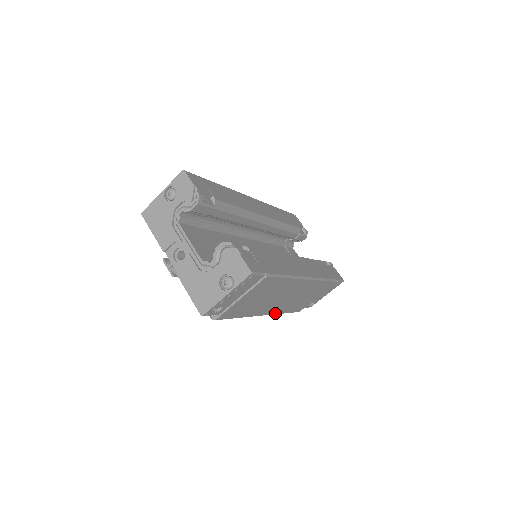
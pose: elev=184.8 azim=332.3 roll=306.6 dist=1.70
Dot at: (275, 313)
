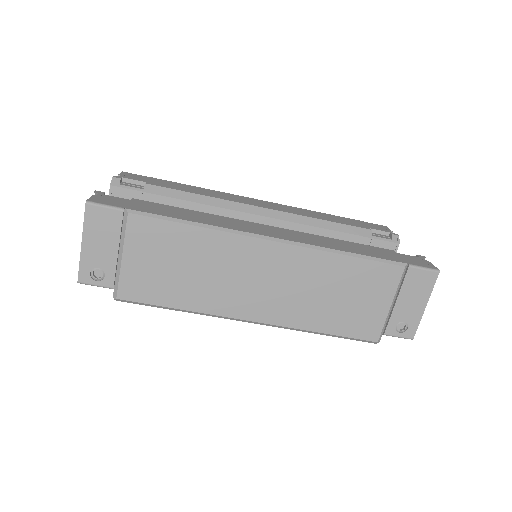
Dot at: (285, 324)
